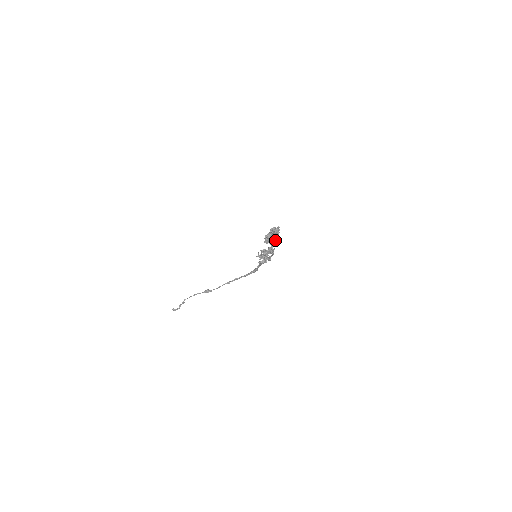
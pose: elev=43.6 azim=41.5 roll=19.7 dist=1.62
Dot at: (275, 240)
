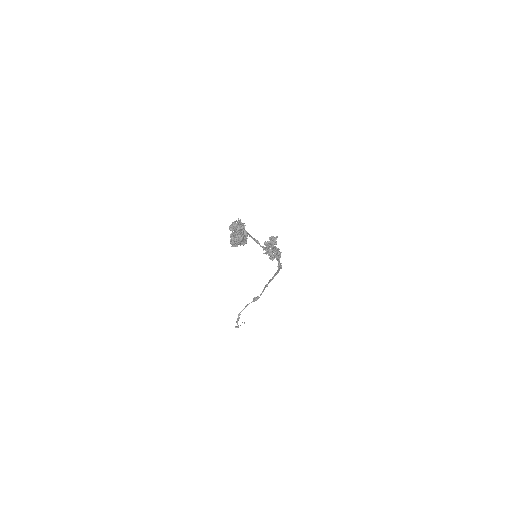
Dot at: (242, 239)
